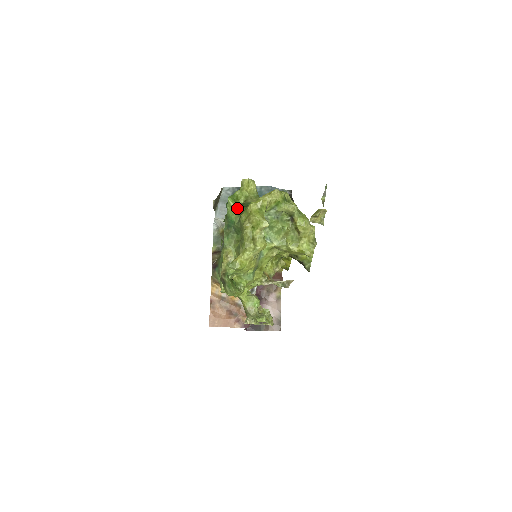
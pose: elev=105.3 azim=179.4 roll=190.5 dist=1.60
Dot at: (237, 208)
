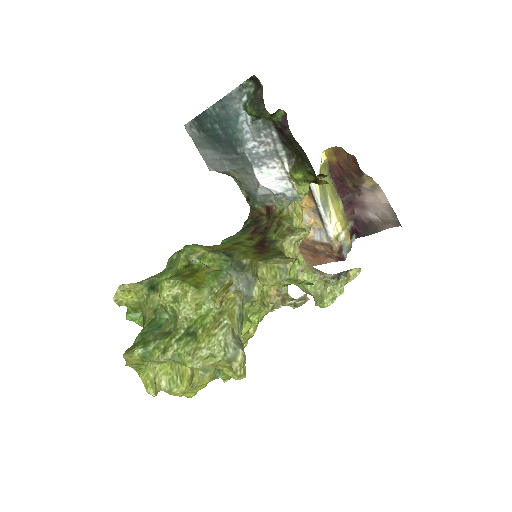
Dot at: occluded
